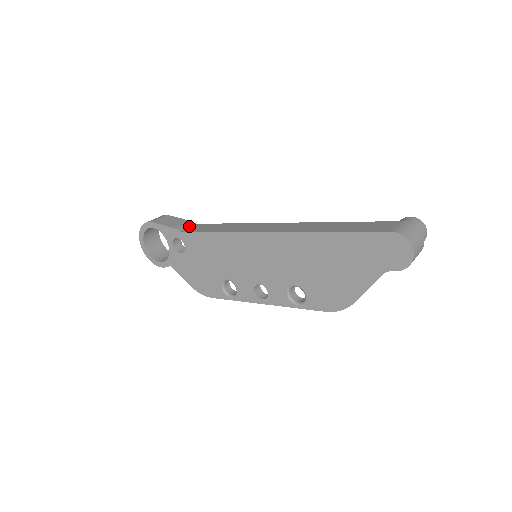
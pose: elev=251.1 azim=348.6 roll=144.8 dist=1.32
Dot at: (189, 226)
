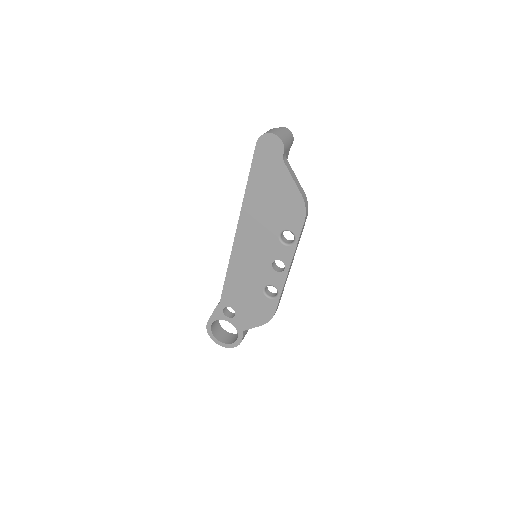
Dot at: occluded
